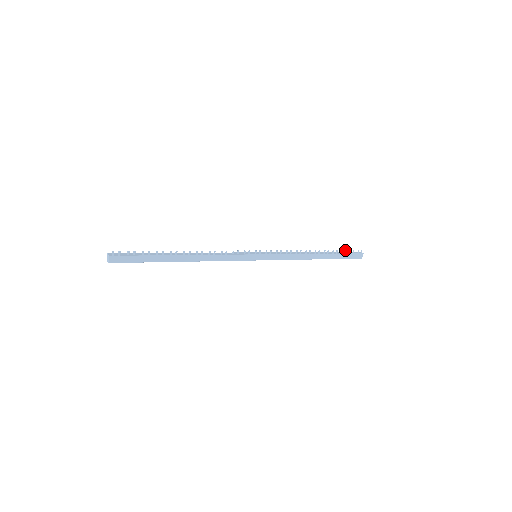
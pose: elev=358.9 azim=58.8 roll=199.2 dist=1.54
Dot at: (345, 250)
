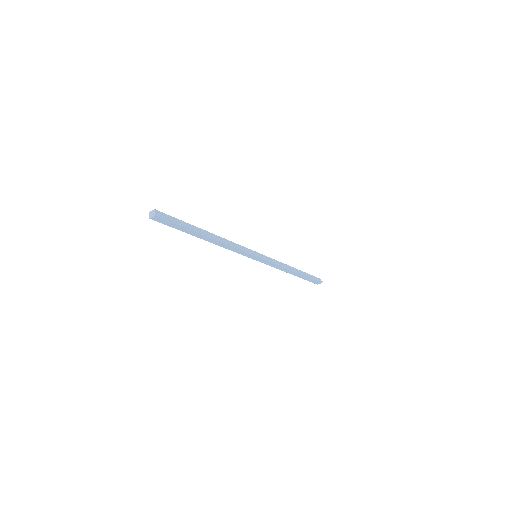
Dot at: occluded
